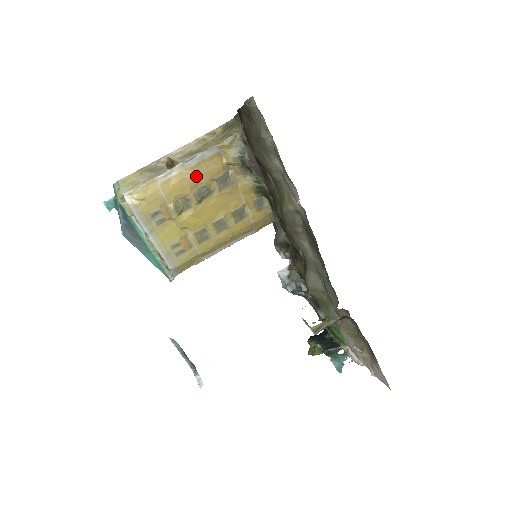
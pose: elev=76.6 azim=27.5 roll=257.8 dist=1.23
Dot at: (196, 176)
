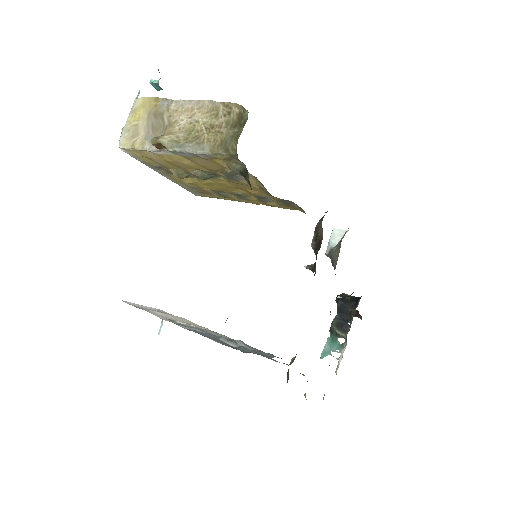
Dot at: (192, 164)
